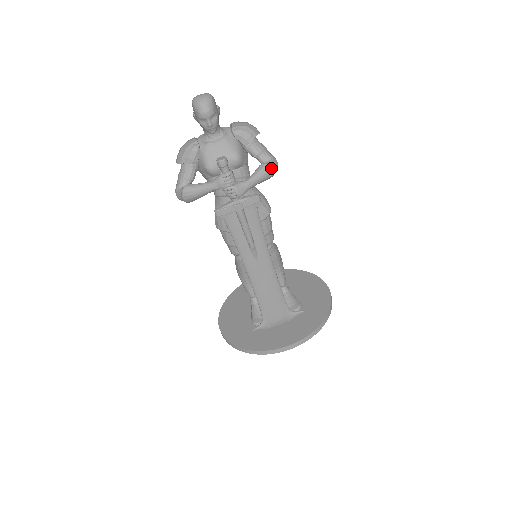
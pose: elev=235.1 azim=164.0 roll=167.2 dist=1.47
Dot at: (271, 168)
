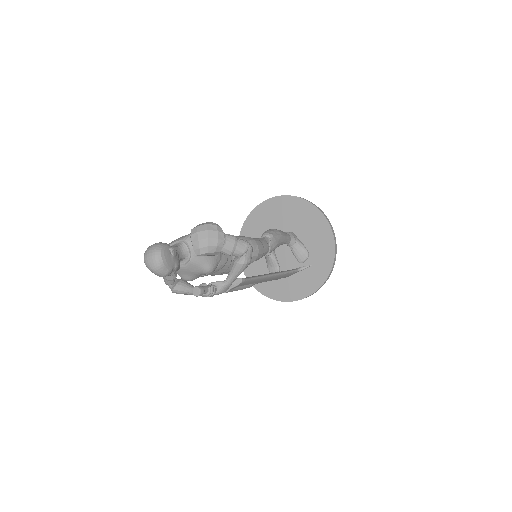
Dot at: (246, 264)
